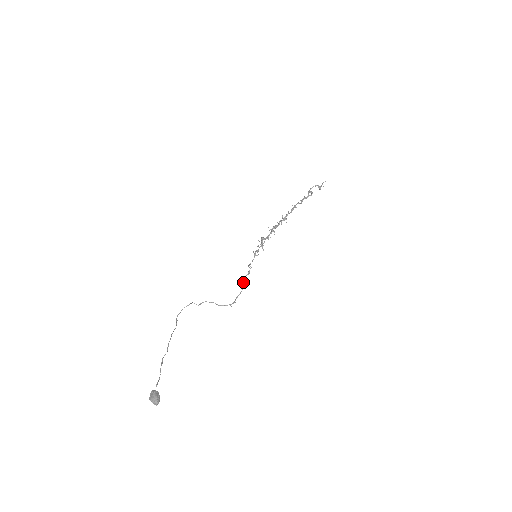
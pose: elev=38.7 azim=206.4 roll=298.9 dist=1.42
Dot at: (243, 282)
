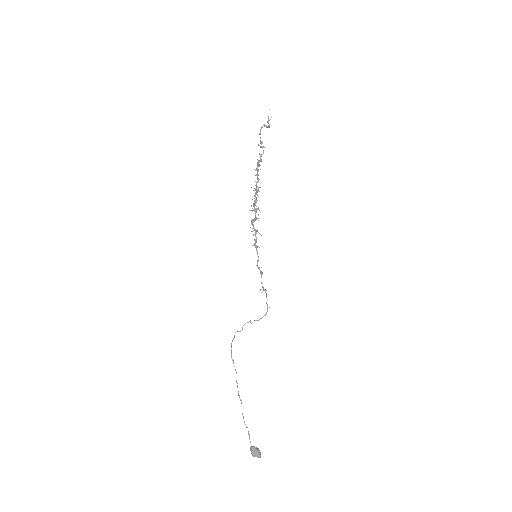
Dot at: occluded
